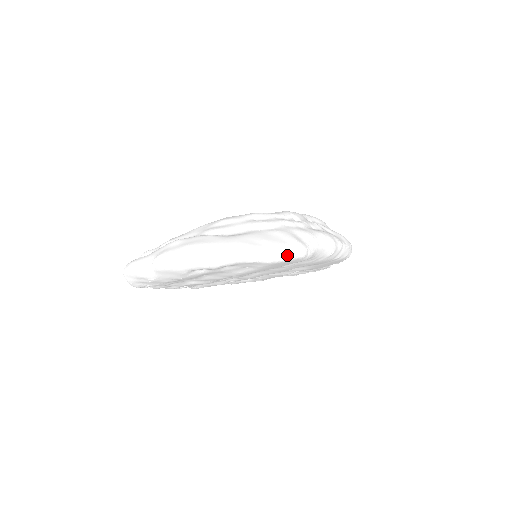
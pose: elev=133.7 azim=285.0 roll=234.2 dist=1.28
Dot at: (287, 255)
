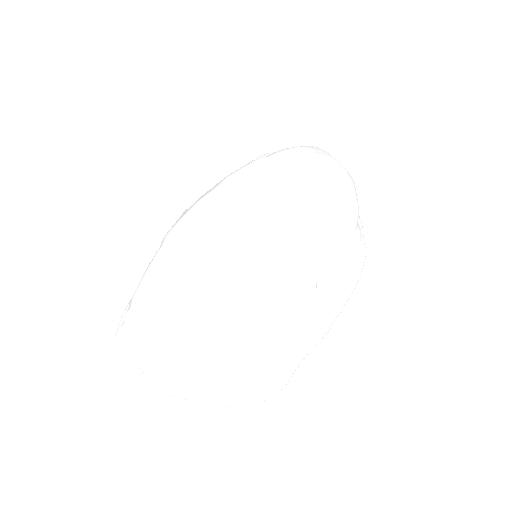
Dot at: (266, 399)
